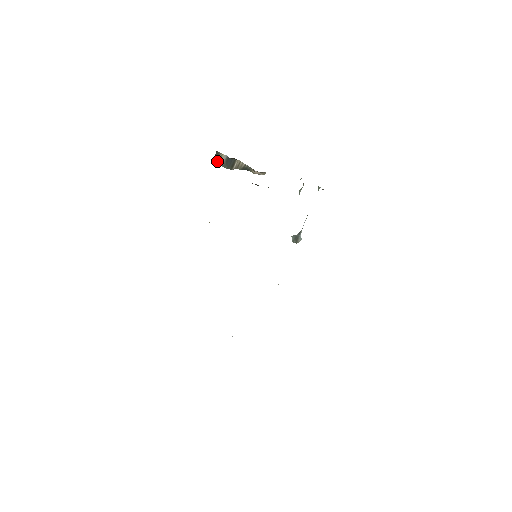
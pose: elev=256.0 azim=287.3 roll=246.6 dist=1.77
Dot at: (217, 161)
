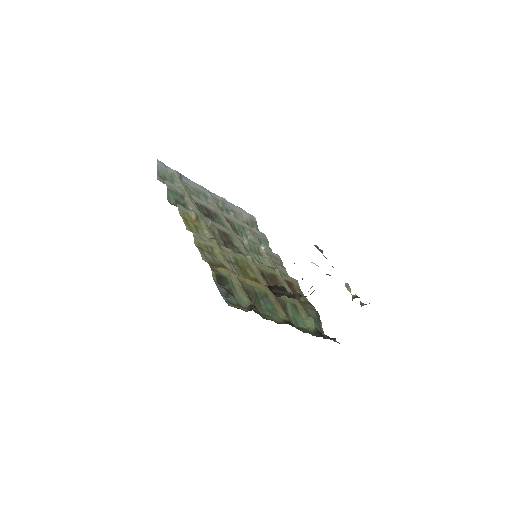
Dot at: occluded
